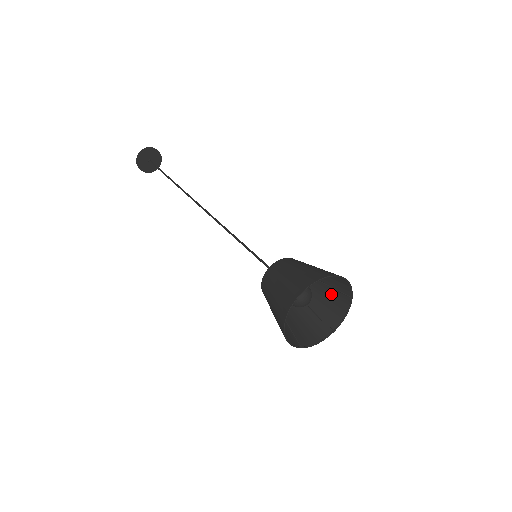
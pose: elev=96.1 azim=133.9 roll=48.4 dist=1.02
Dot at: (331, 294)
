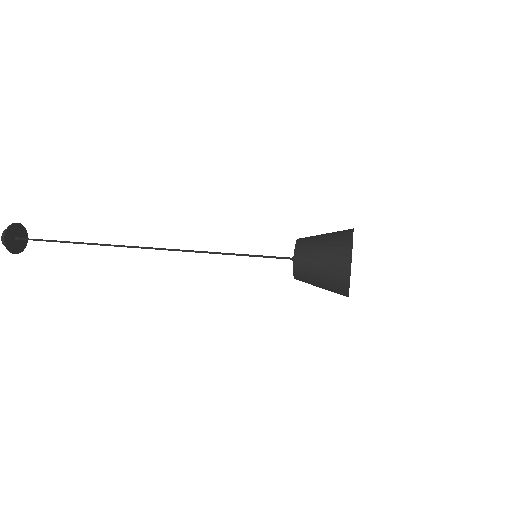
Dot at: occluded
